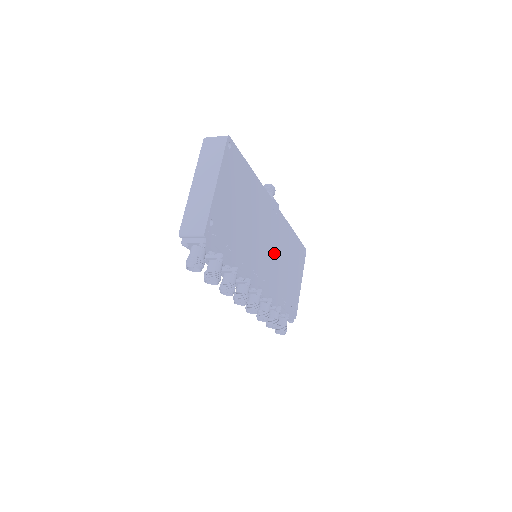
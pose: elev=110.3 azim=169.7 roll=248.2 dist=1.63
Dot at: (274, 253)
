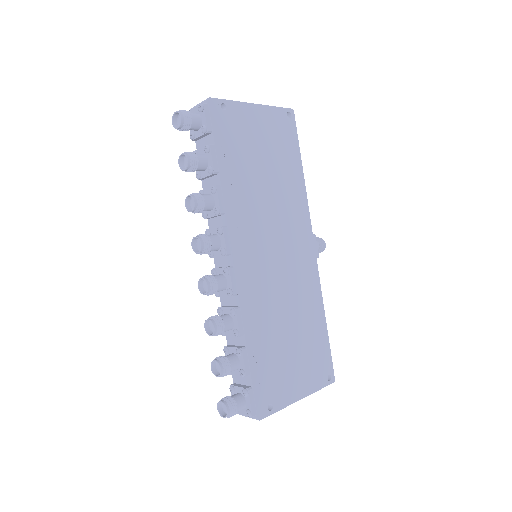
Dot at: (279, 276)
